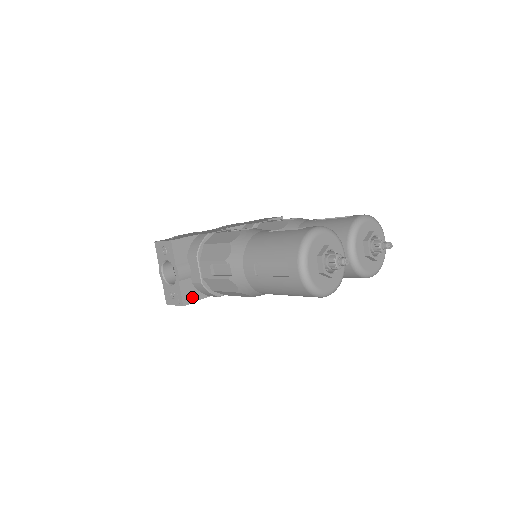
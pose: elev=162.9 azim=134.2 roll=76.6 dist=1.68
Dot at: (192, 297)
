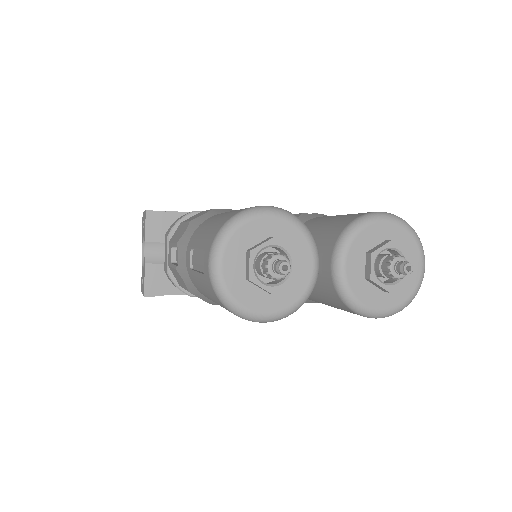
Dot at: (160, 288)
